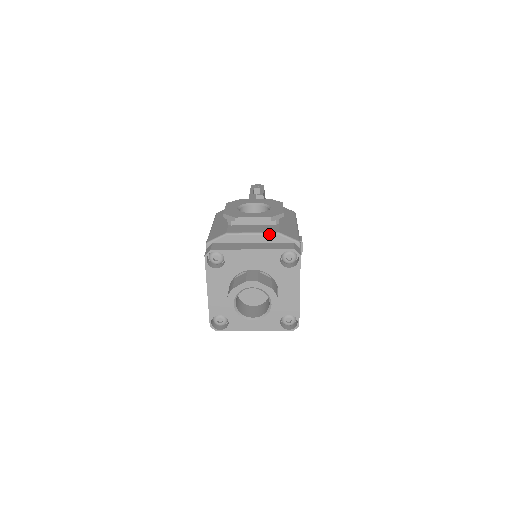
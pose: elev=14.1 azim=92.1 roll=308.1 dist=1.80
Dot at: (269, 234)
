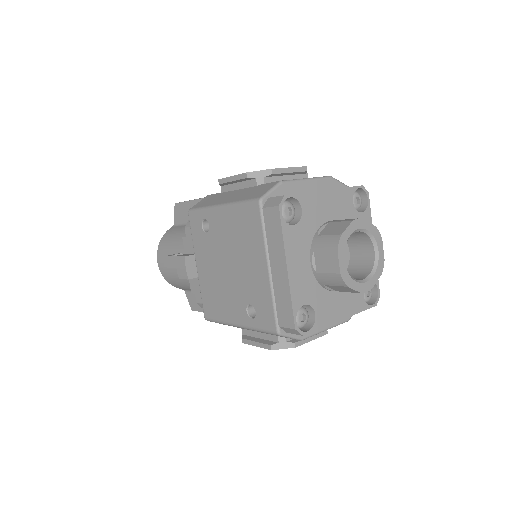
Dot at: (323, 178)
